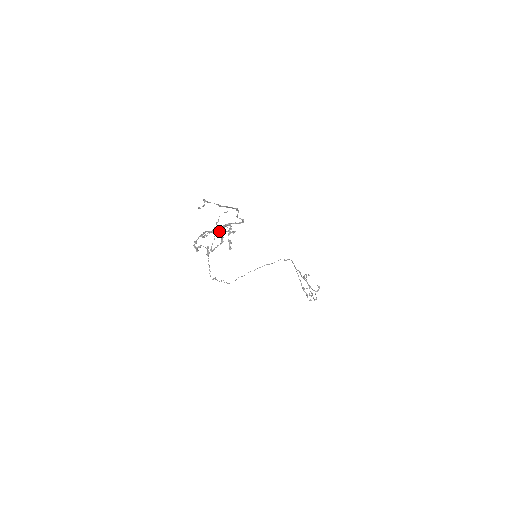
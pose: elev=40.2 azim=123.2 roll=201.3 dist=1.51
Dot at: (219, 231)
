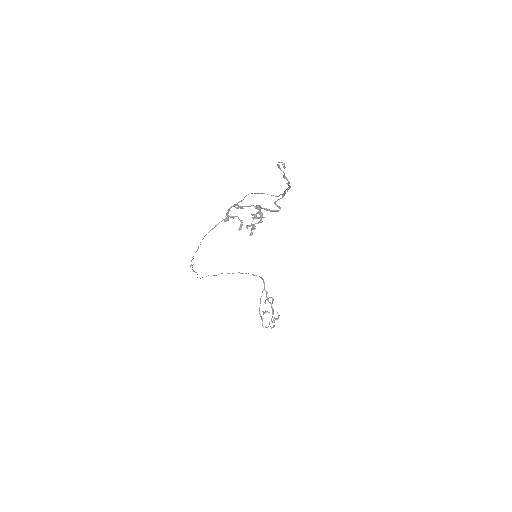
Dot at: (258, 208)
